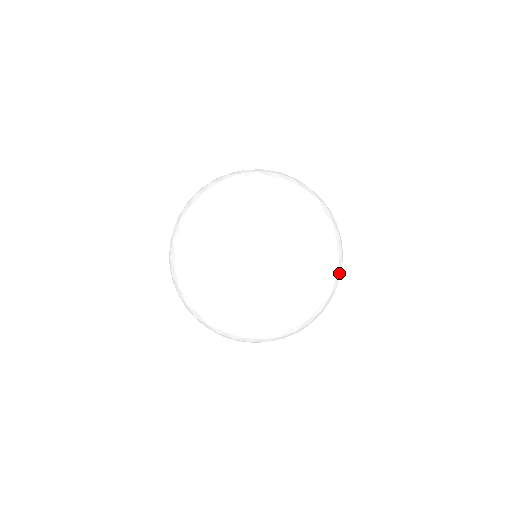
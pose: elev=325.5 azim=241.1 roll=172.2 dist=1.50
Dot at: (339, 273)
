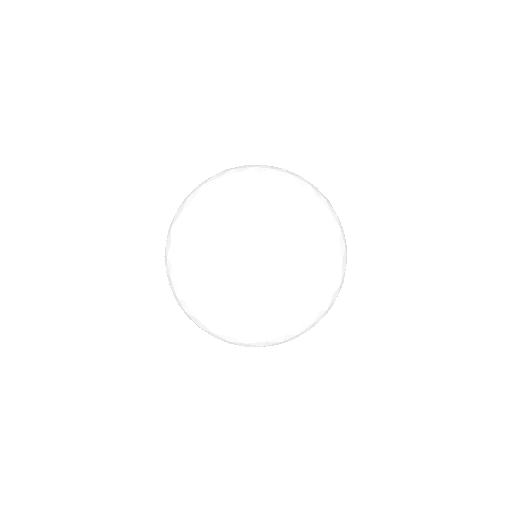
Dot at: (297, 249)
